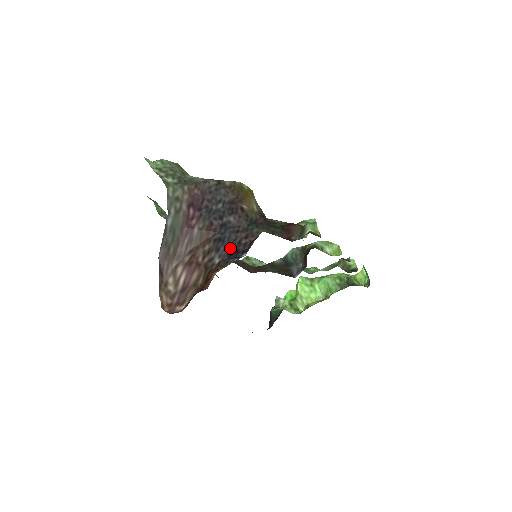
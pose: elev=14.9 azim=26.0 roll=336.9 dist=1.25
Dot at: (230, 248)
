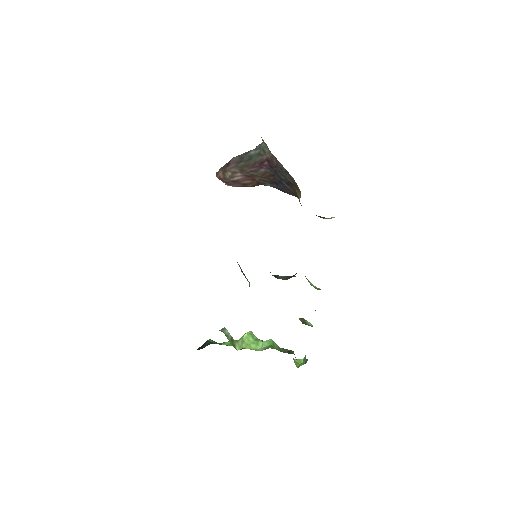
Dot at: (280, 189)
